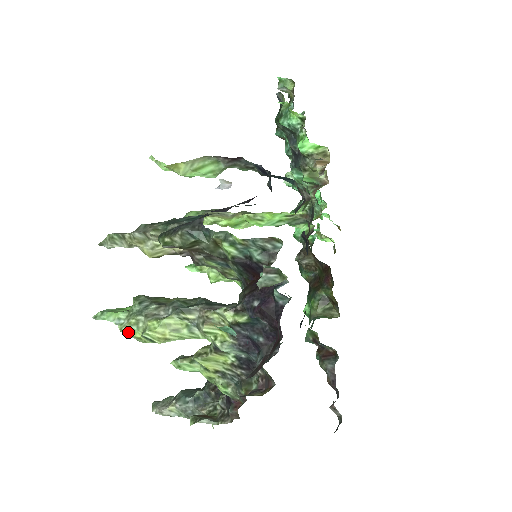
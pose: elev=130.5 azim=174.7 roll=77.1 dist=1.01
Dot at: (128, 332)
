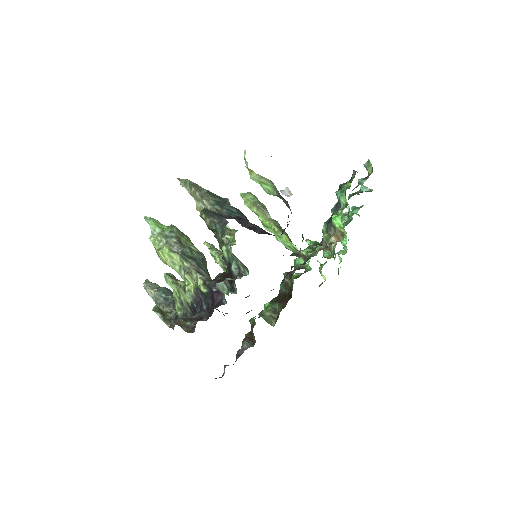
Dot at: (153, 242)
